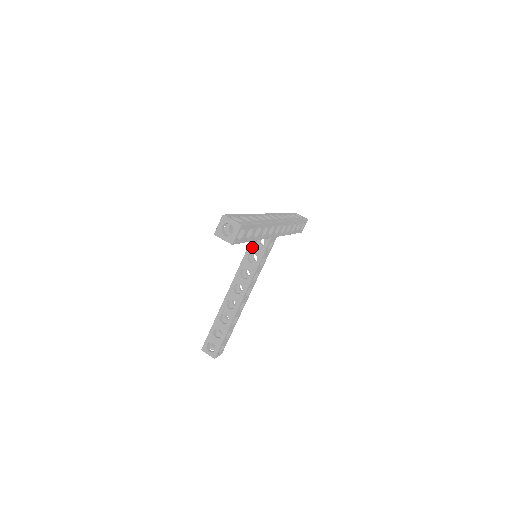
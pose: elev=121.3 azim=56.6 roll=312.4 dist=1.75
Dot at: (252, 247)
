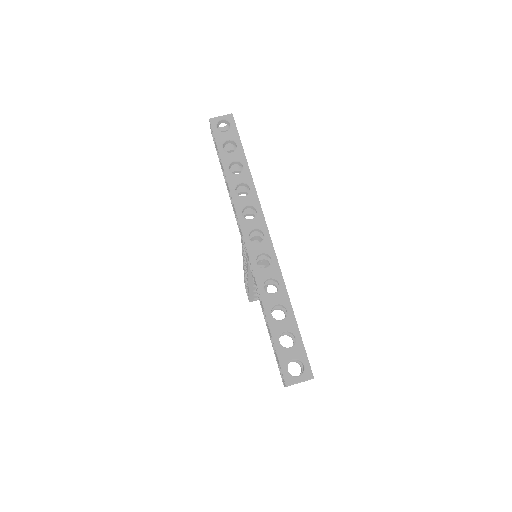
Dot at: occluded
